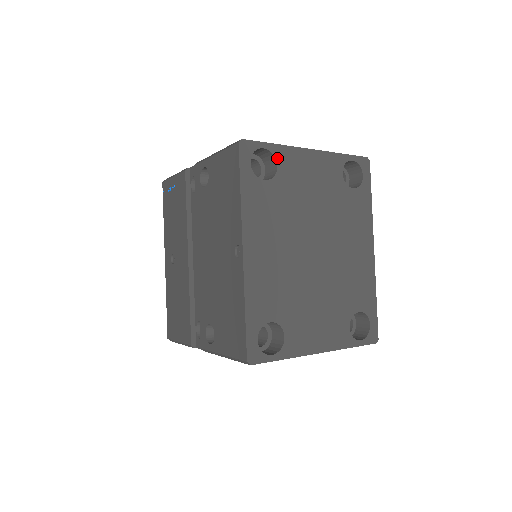
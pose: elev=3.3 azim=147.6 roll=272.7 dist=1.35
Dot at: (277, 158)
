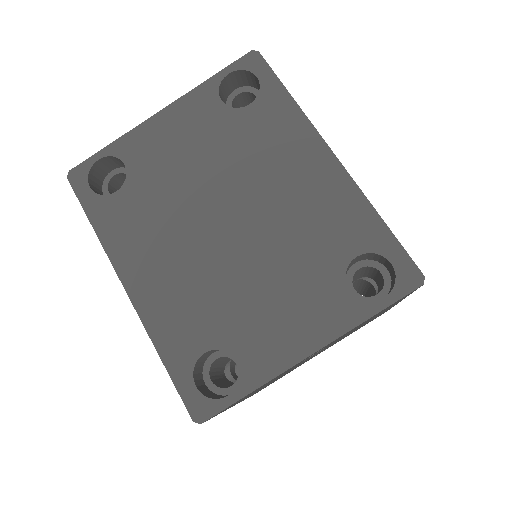
Dot at: (120, 156)
